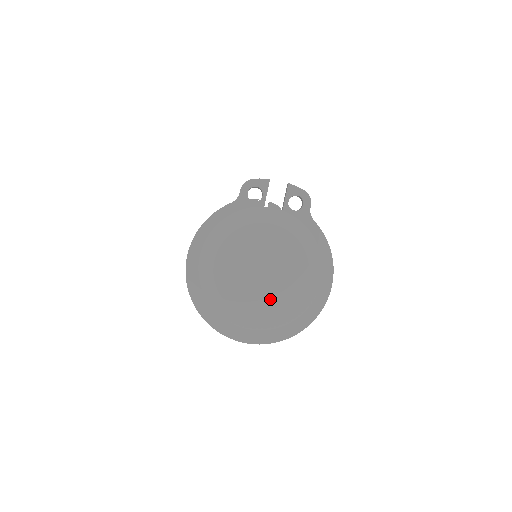
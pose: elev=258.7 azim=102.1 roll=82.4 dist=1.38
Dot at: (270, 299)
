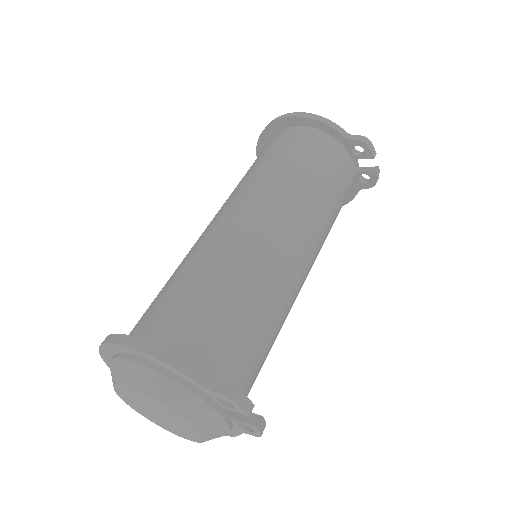
Dot at: (147, 414)
